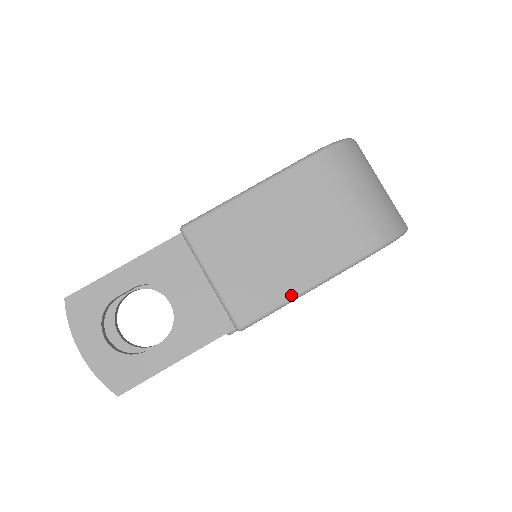
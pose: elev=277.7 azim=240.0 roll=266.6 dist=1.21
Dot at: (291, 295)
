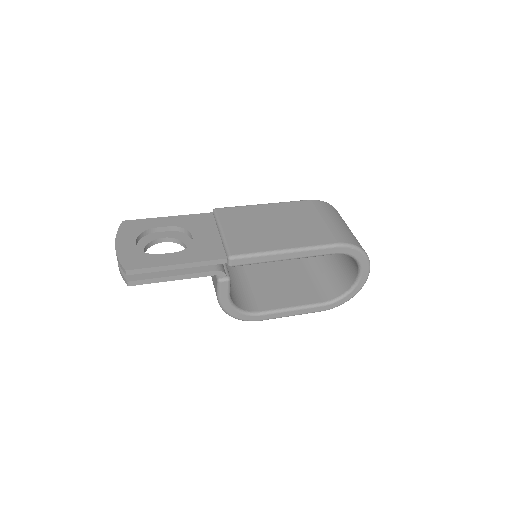
Dot at: (273, 249)
